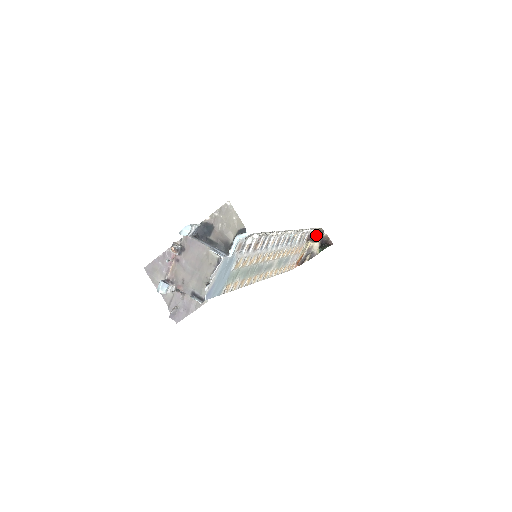
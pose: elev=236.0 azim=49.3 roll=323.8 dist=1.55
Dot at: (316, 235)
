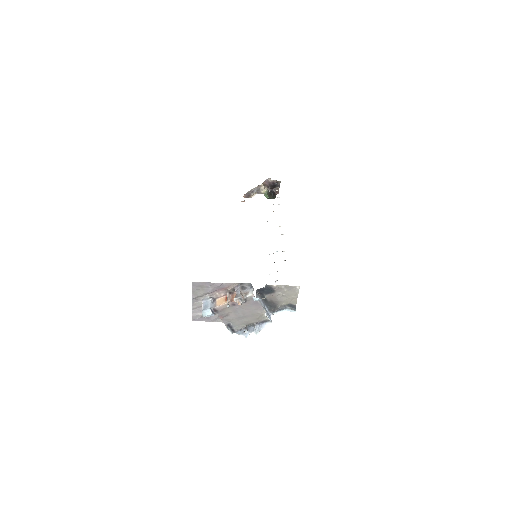
Dot at: (273, 183)
